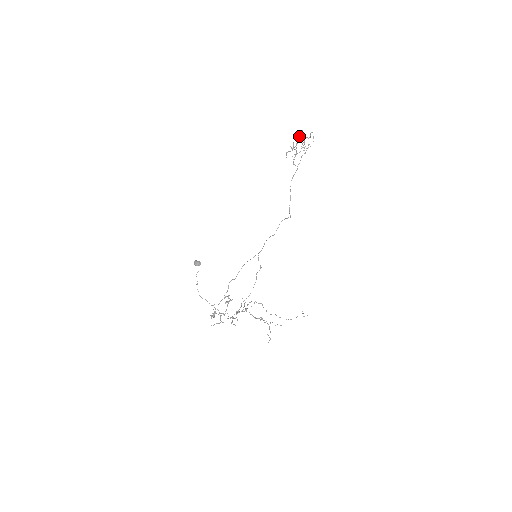
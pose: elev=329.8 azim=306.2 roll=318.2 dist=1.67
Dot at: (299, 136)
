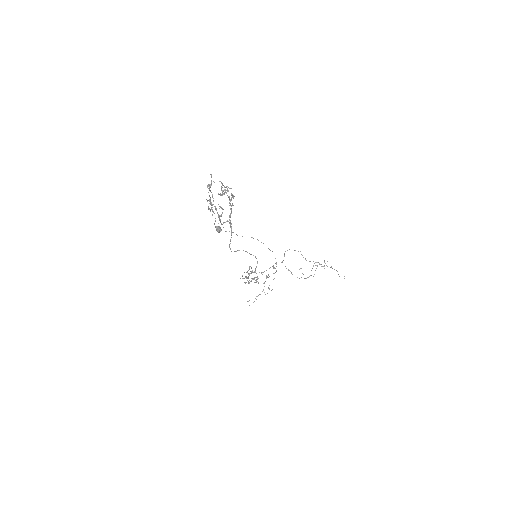
Dot at: (209, 189)
